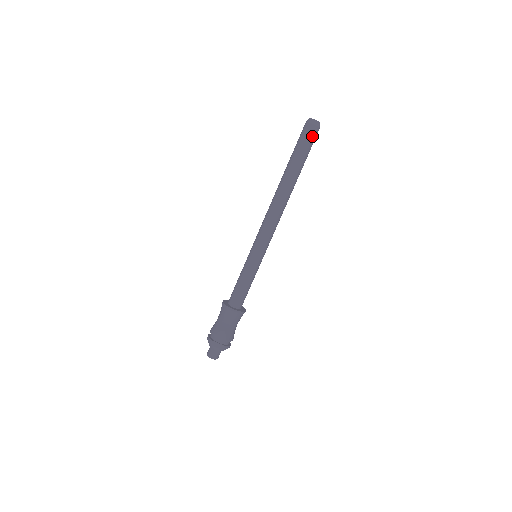
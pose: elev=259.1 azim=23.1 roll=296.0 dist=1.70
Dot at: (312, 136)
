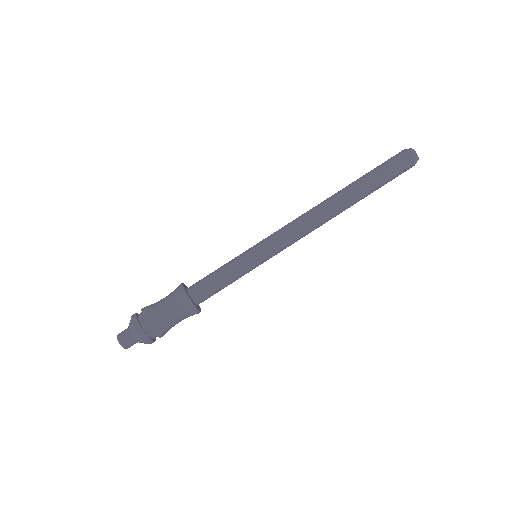
Dot at: (403, 169)
